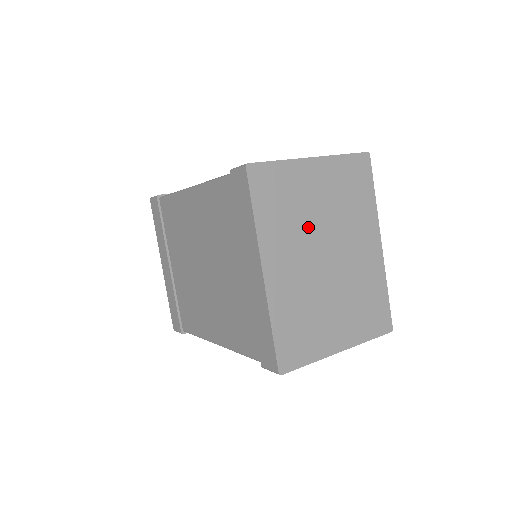
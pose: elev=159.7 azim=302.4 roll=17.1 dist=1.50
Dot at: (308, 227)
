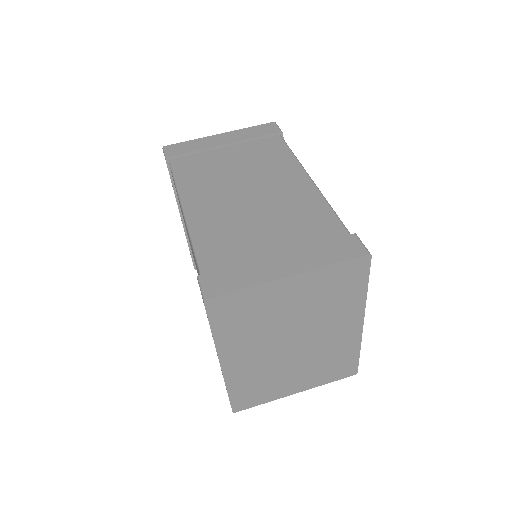
Dot at: (274, 329)
